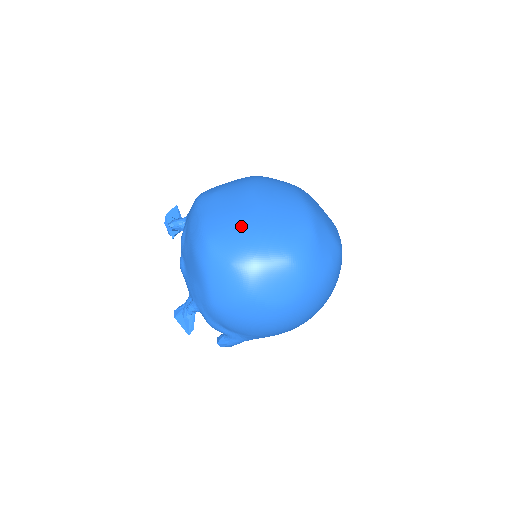
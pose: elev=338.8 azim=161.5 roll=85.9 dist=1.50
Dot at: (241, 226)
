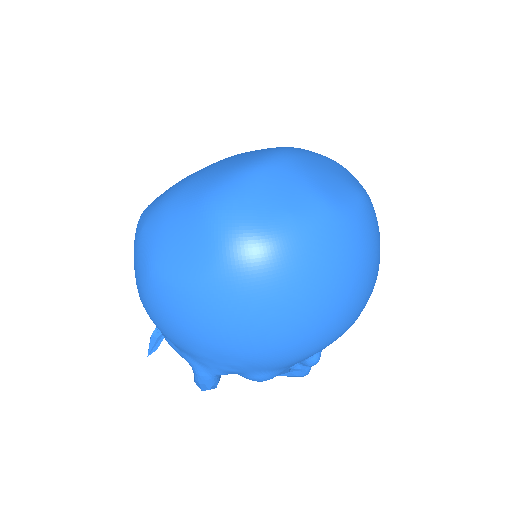
Dot at: (175, 184)
